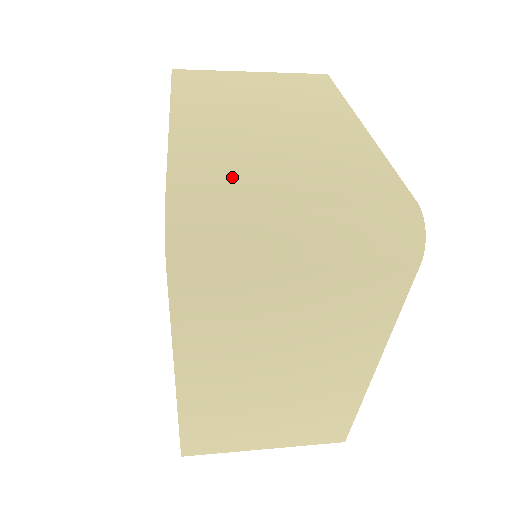
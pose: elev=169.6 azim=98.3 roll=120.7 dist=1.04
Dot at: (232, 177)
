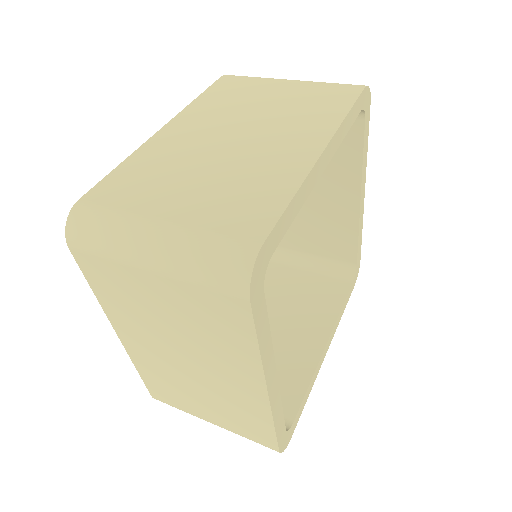
Dot at: (146, 186)
